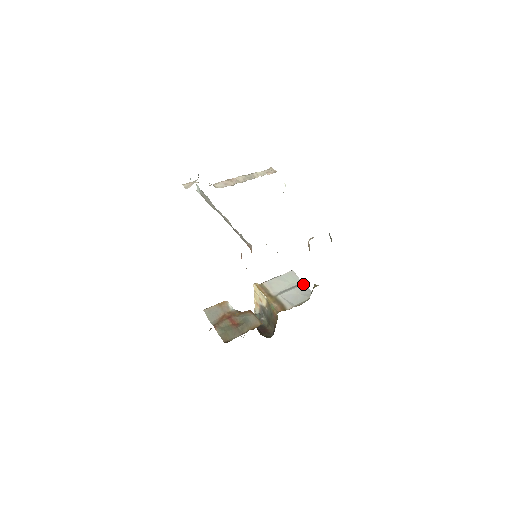
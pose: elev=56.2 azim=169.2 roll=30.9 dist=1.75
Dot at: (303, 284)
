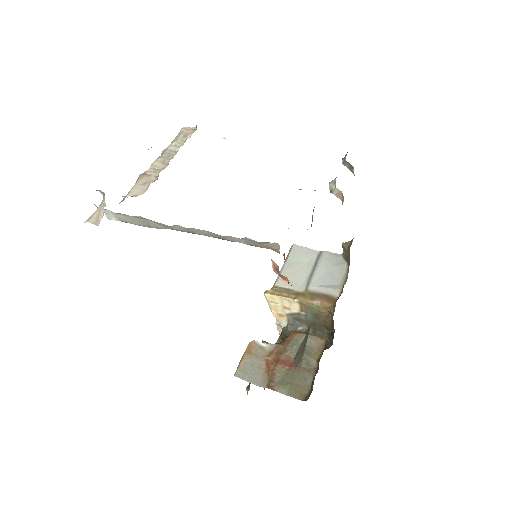
Dot at: (323, 253)
